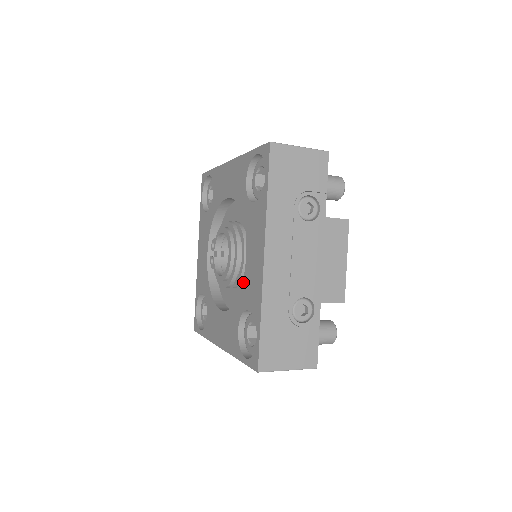
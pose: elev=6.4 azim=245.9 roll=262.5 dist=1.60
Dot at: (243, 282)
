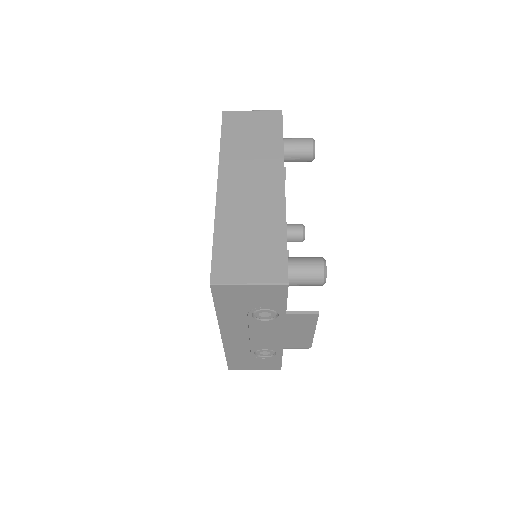
Dot at: occluded
